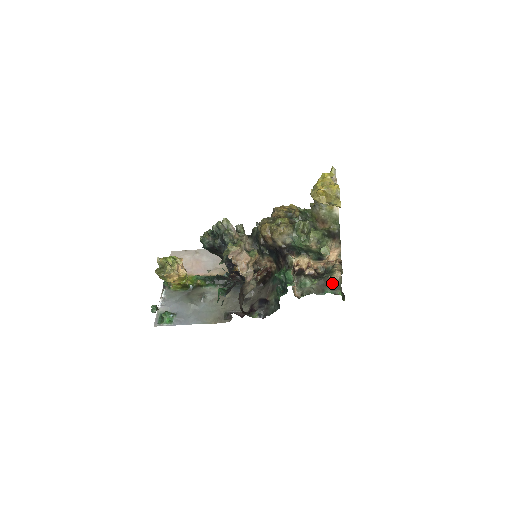
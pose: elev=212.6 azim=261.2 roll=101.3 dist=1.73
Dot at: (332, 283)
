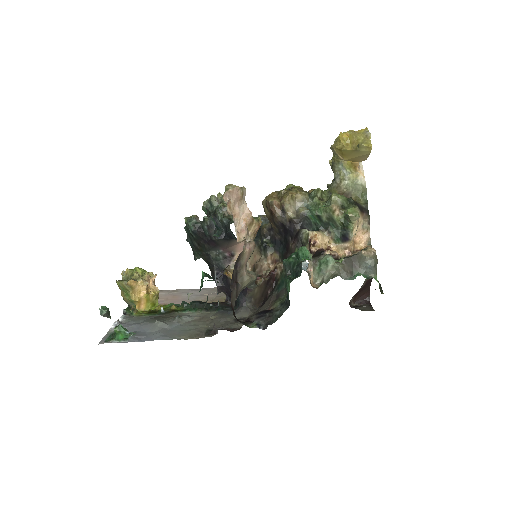
Dot at: (365, 259)
